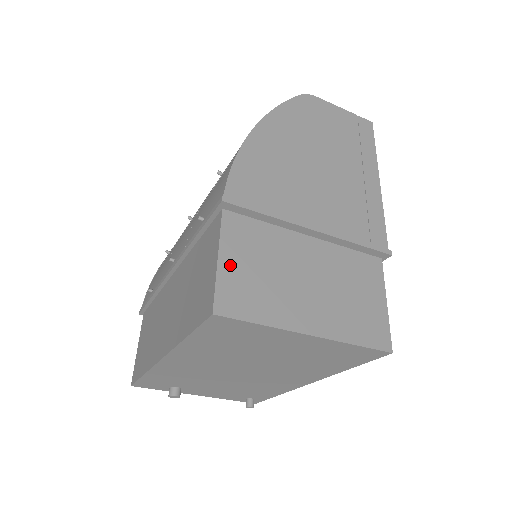
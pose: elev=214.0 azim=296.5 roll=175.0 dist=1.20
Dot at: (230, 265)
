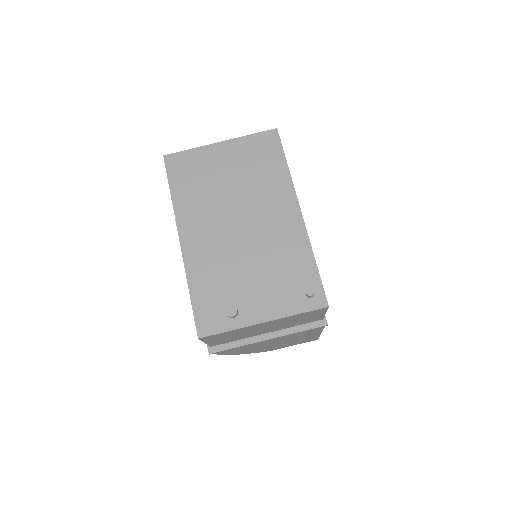
Dot at: occluded
